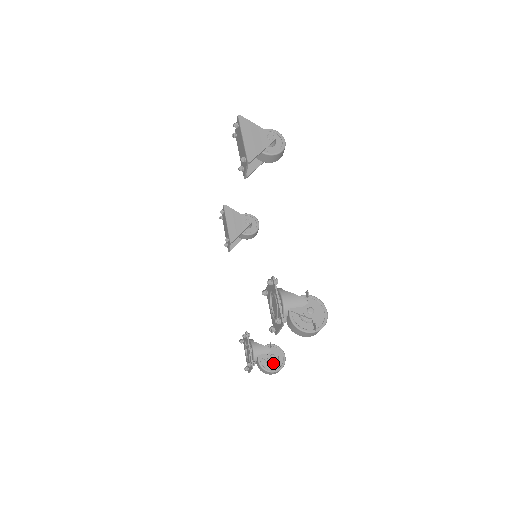
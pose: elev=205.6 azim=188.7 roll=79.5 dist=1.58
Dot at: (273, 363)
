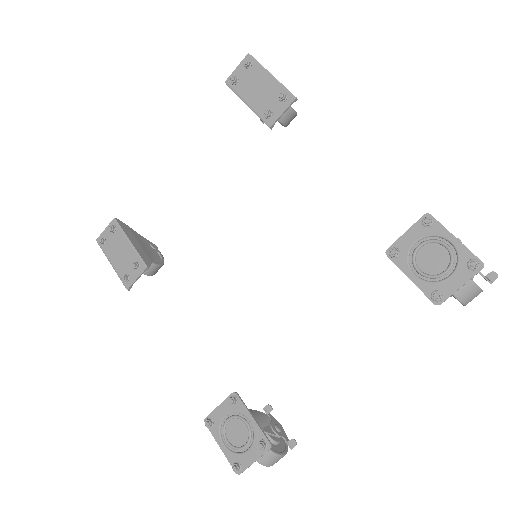
Dot at: (279, 440)
